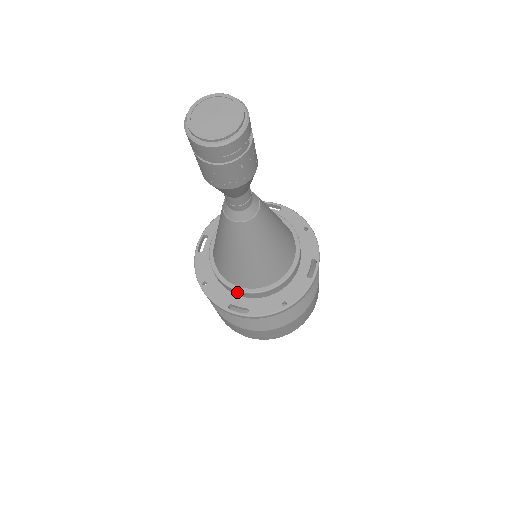
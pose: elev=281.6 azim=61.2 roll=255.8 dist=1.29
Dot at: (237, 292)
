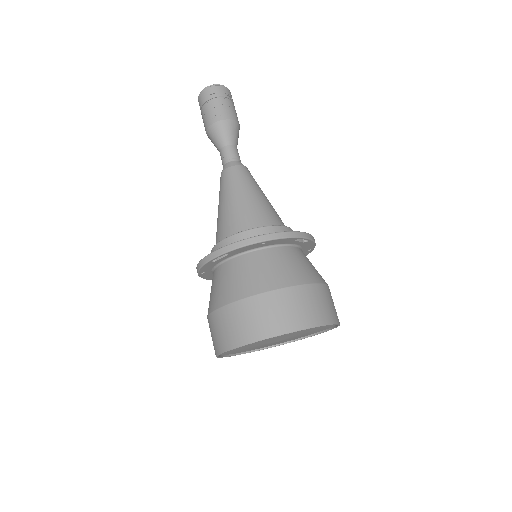
Dot at: (222, 244)
